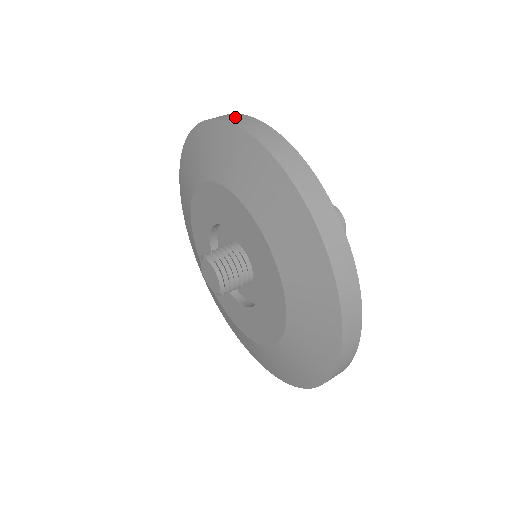
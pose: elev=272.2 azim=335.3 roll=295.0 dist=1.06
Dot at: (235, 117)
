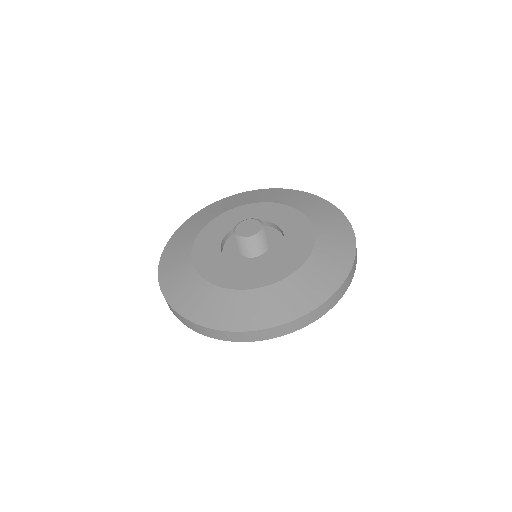
Dot at: occluded
